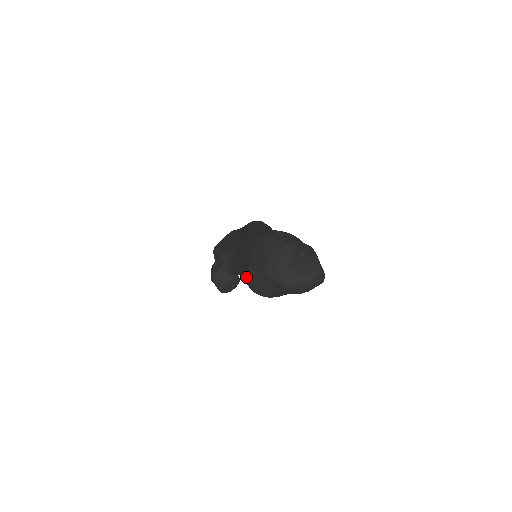
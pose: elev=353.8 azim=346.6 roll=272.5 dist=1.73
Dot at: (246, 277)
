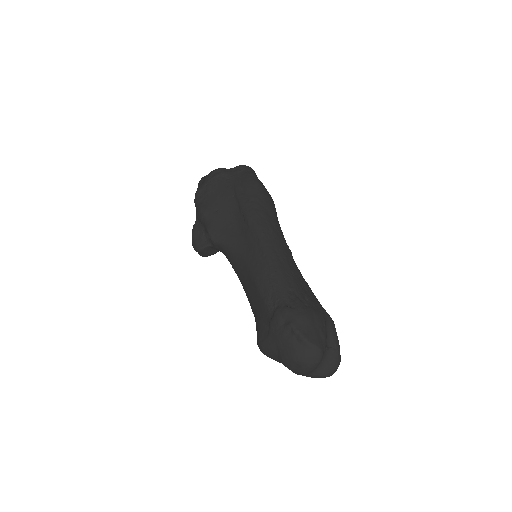
Dot at: (260, 345)
